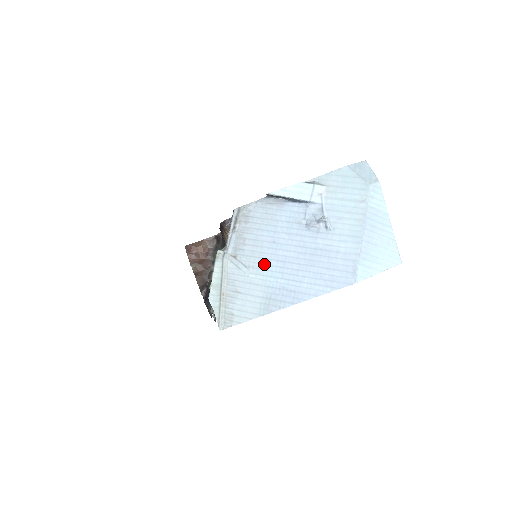
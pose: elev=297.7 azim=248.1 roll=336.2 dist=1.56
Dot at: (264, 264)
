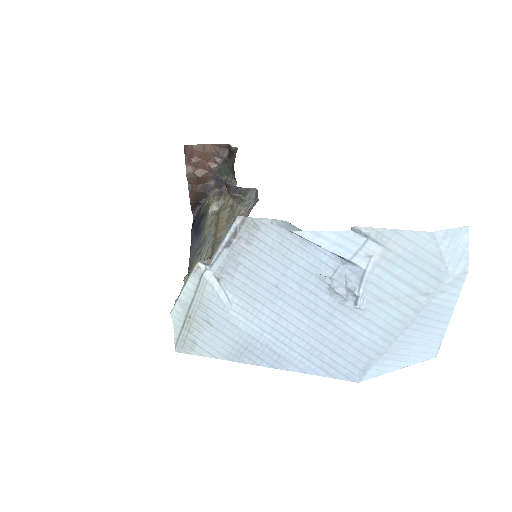
Dot at: (253, 306)
